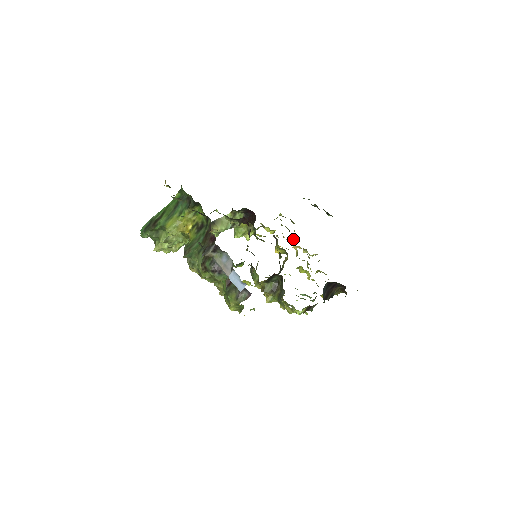
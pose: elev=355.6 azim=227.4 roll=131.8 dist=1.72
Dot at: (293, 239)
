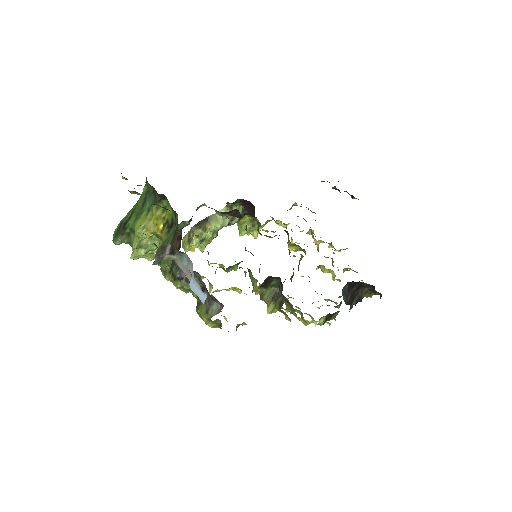
Dot at: (312, 232)
